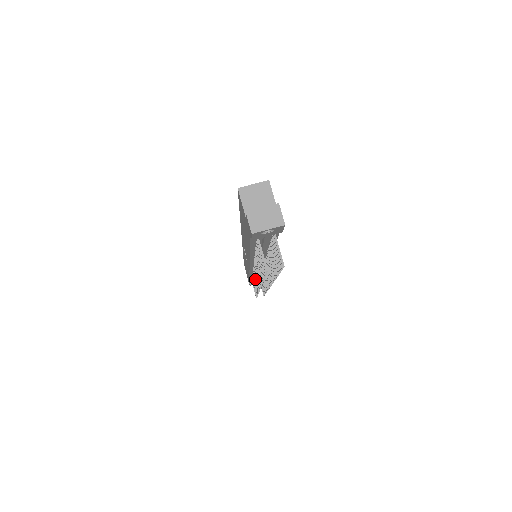
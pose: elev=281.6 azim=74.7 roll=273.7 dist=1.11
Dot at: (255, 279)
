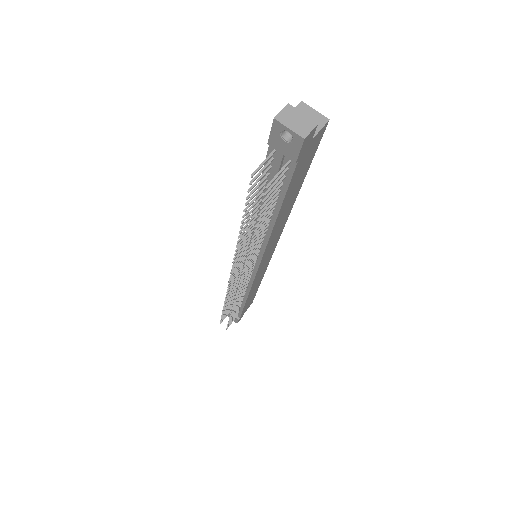
Dot at: (236, 277)
